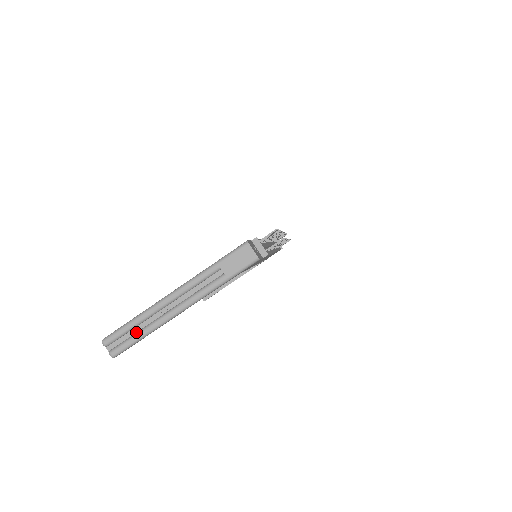
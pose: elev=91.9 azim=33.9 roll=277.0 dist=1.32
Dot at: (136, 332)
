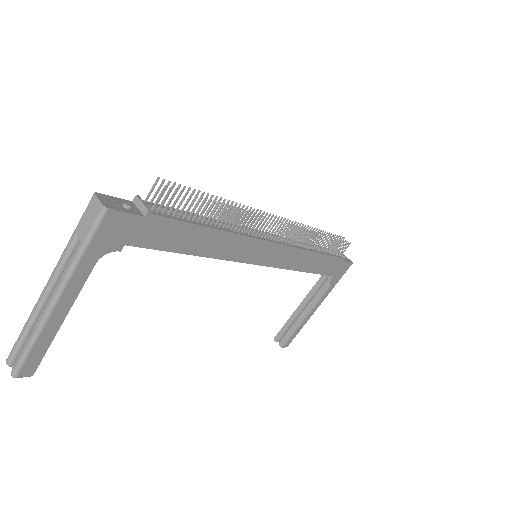
Dot at: (28, 342)
